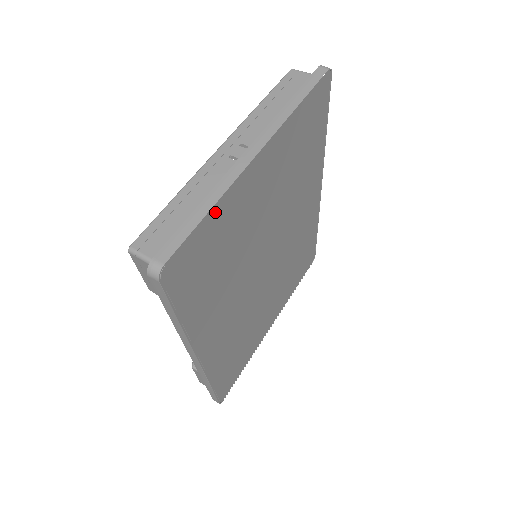
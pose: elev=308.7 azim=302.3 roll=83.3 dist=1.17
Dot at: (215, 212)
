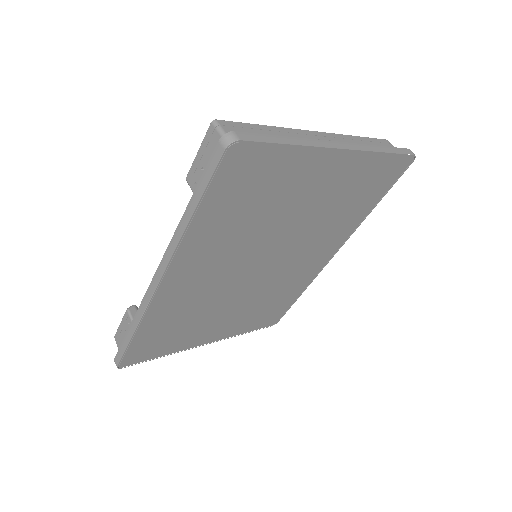
Dot at: (292, 152)
